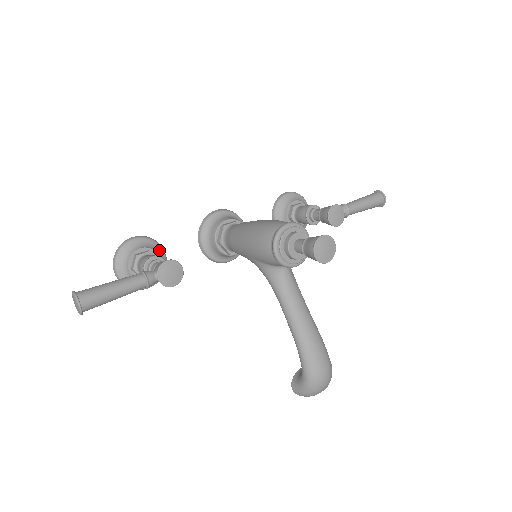
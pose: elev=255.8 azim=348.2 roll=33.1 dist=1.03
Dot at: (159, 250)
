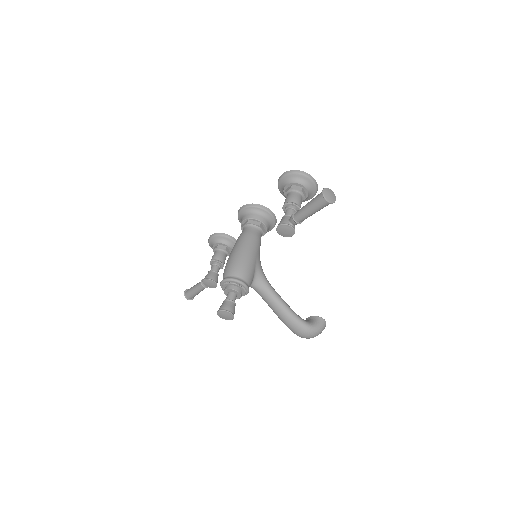
Dot at: (225, 239)
